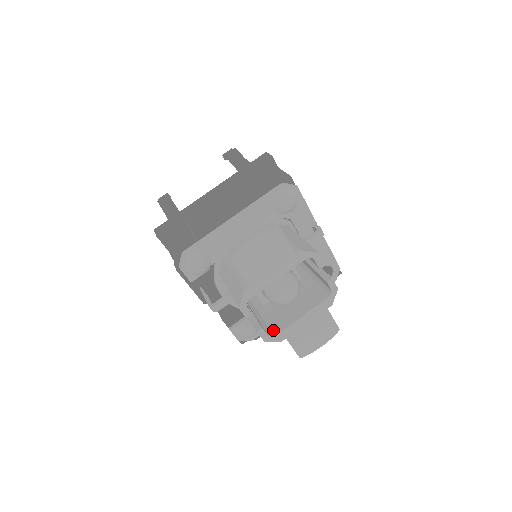
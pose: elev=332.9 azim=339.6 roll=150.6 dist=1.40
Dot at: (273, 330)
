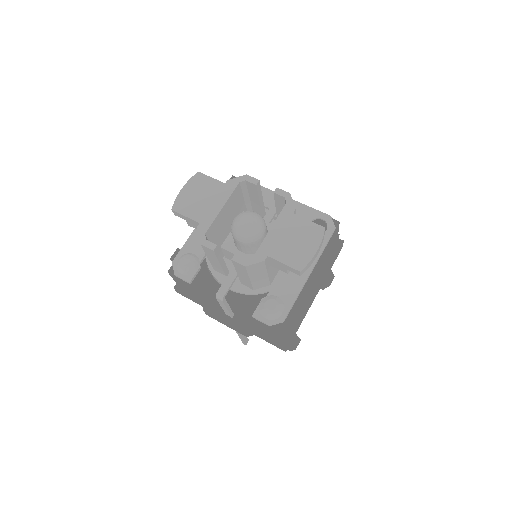
Dot at: occluded
